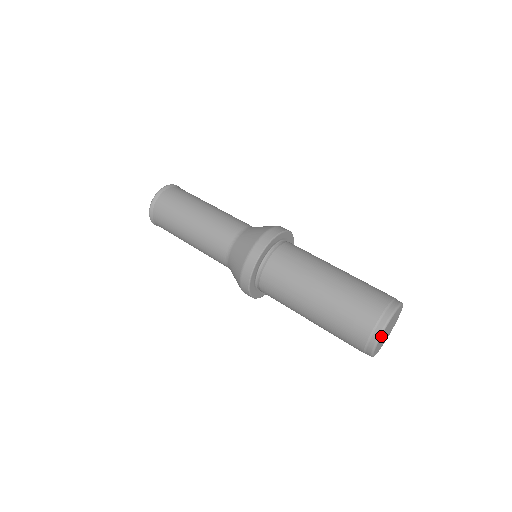
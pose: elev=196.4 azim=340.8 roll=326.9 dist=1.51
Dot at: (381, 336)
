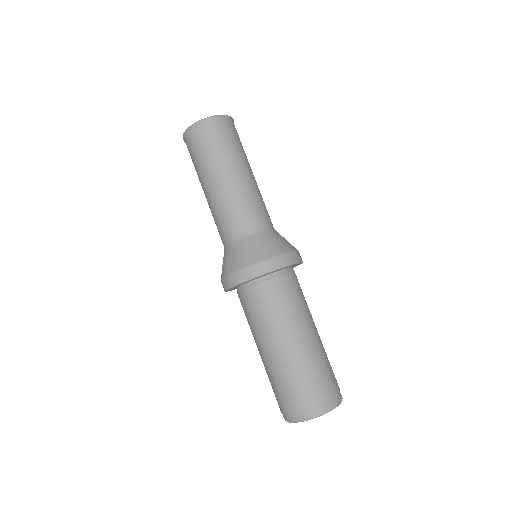
Dot at: (297, 422)
